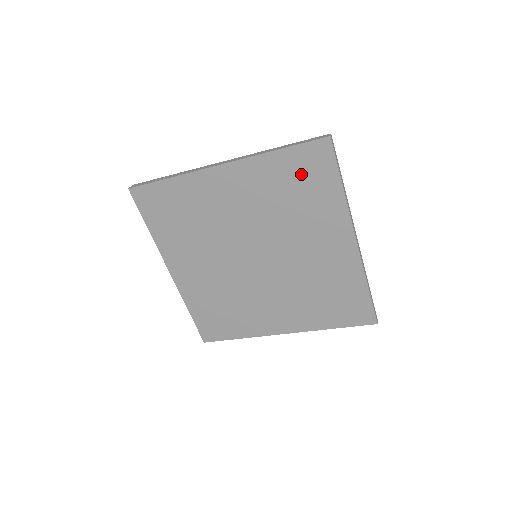
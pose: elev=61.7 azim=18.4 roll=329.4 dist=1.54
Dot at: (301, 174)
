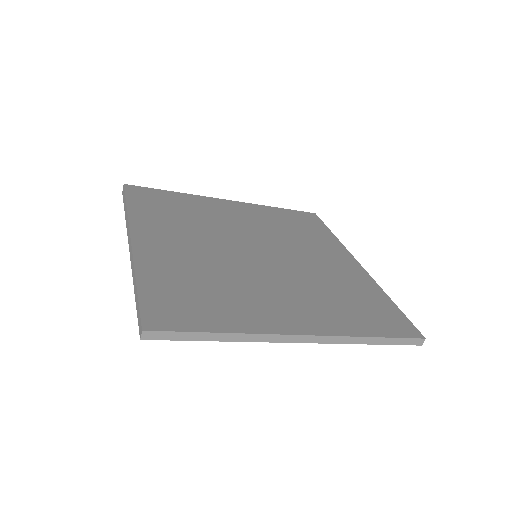
Dot at: occluded
